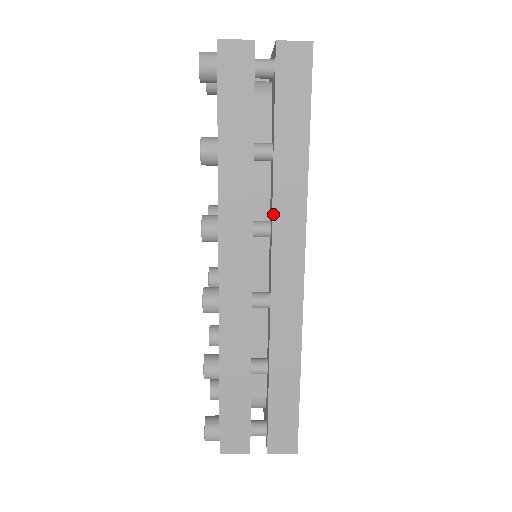
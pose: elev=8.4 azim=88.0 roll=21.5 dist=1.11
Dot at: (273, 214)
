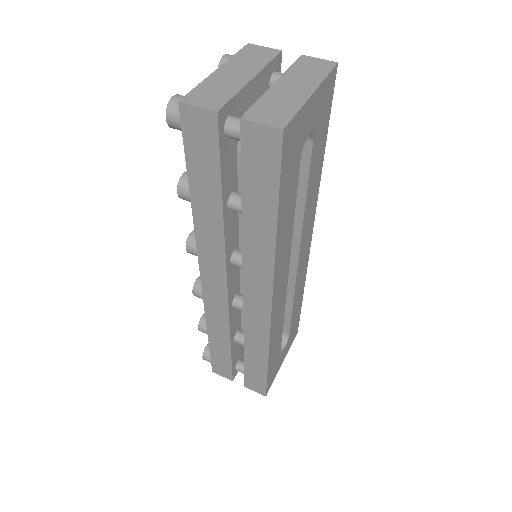
Dot at: (243, 262)
